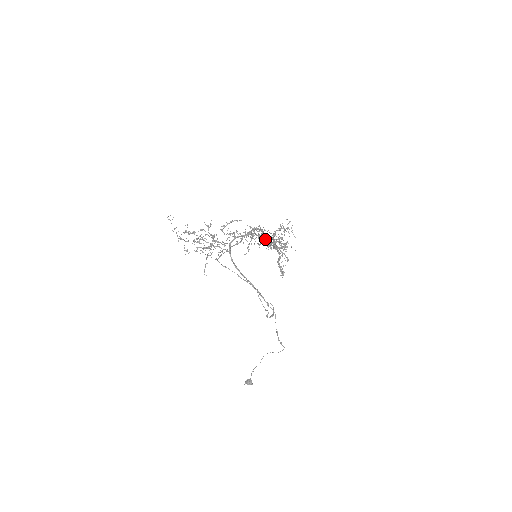
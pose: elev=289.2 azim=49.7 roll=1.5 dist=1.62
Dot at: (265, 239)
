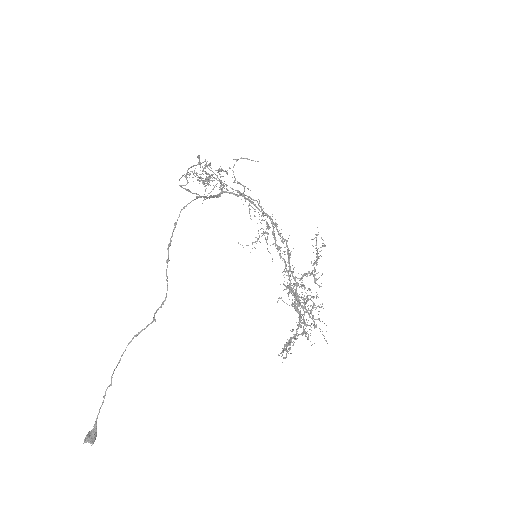
Dot at: occluded
